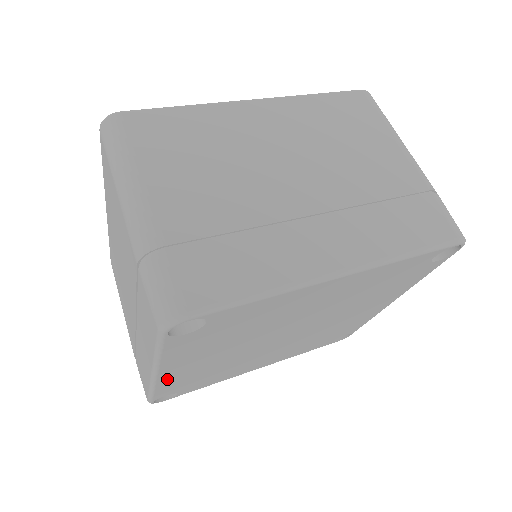
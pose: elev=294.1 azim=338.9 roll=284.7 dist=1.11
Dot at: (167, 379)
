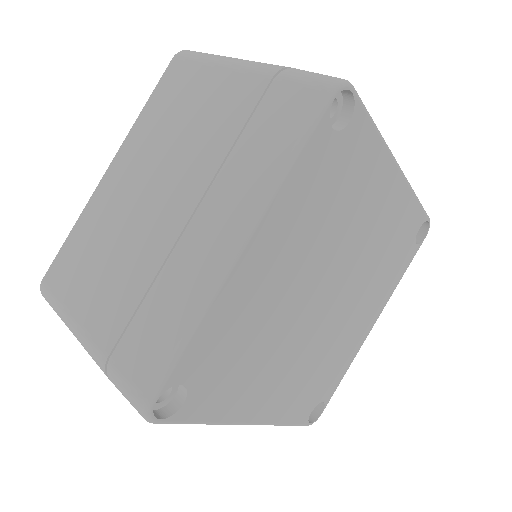
Dot at: (235, 284)
